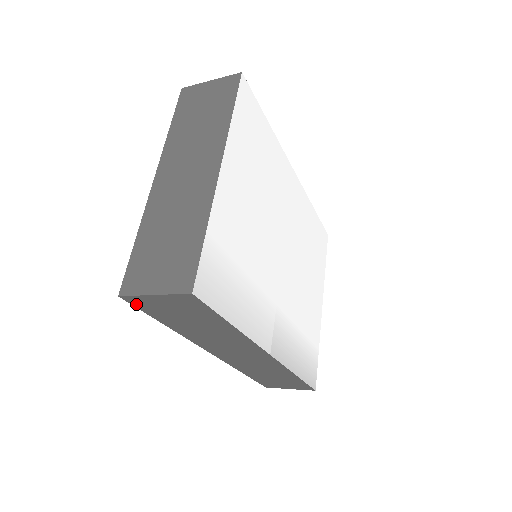
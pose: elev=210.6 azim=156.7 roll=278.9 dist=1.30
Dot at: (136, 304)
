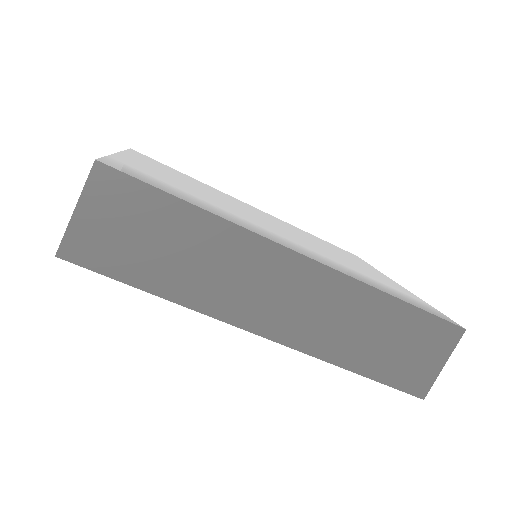
Dot at: (83, 260)
